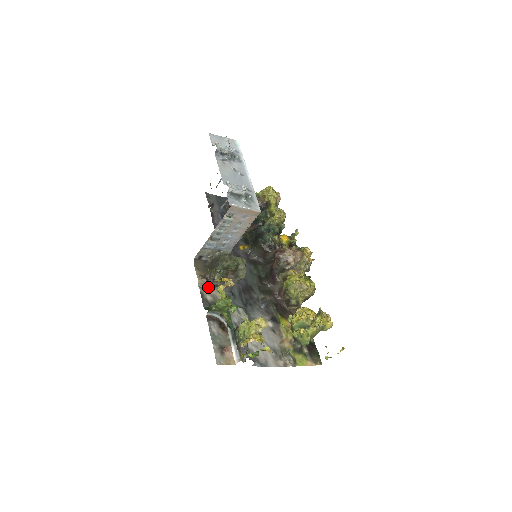
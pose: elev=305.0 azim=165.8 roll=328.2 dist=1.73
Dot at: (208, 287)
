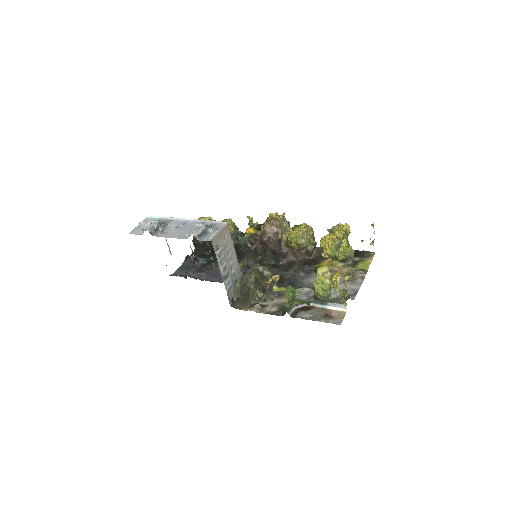
Dot at: (263, 306)
